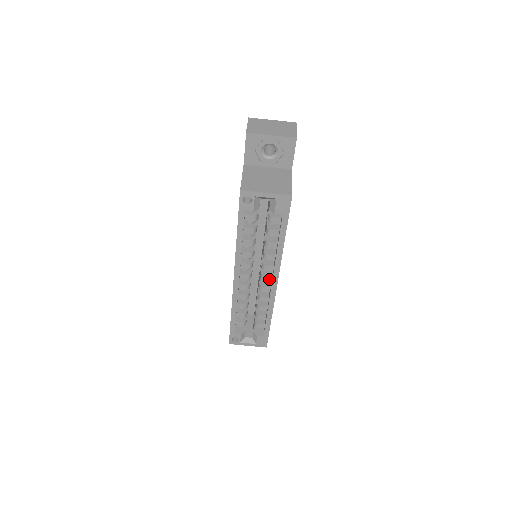
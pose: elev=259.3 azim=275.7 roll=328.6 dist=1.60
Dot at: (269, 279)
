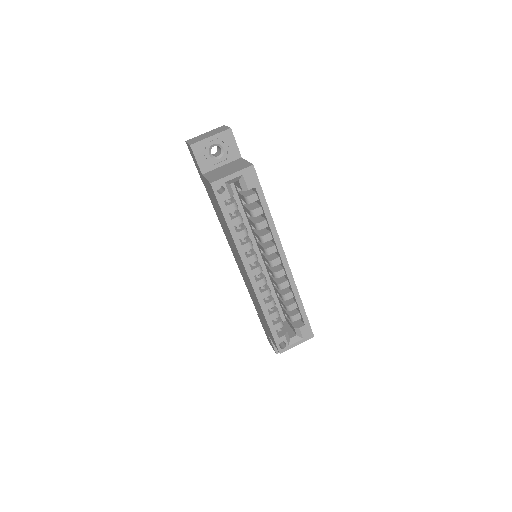
Dot at: (278, 261)
